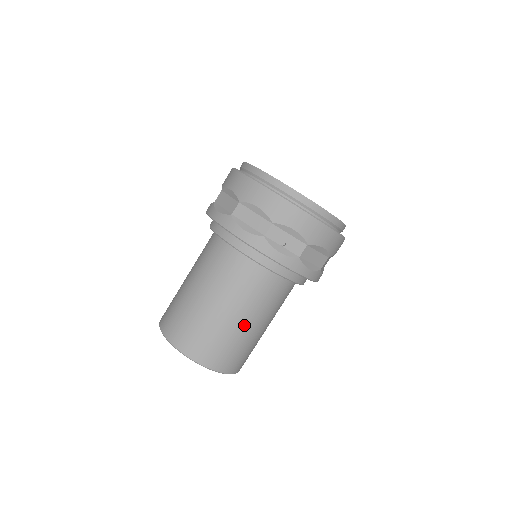
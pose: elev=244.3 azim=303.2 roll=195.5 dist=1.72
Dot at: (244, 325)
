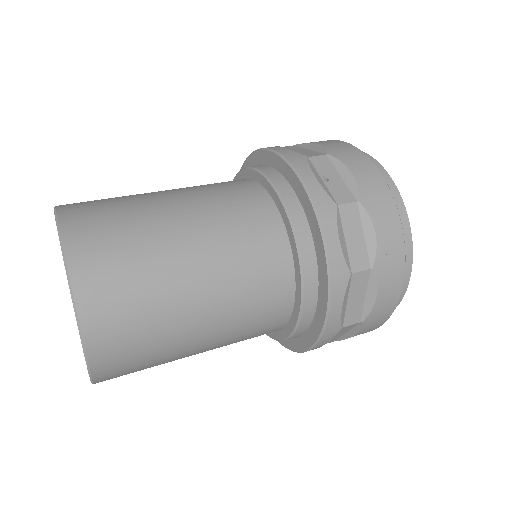
Dot at: (182, 247)
